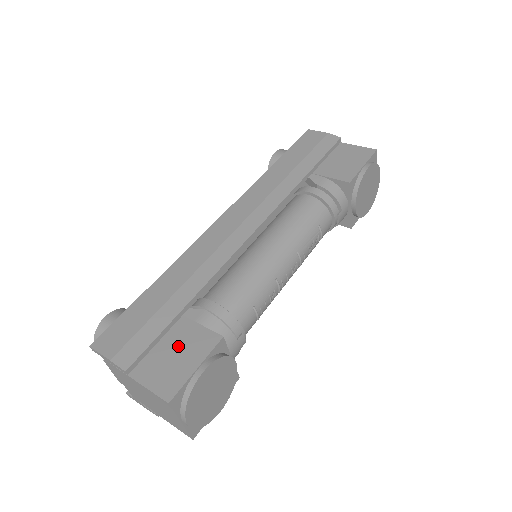
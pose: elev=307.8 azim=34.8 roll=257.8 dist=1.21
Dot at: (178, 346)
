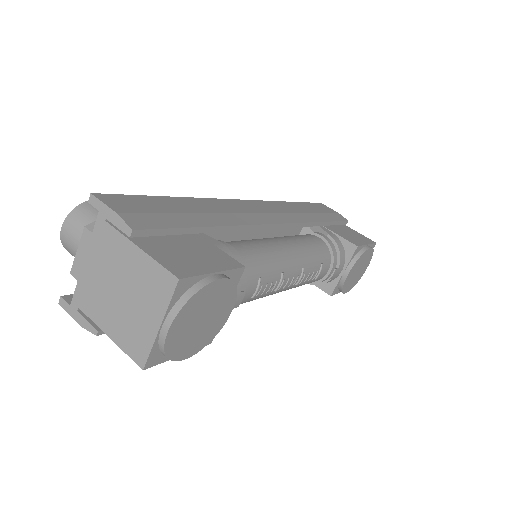
Dot at: (193, 249)
